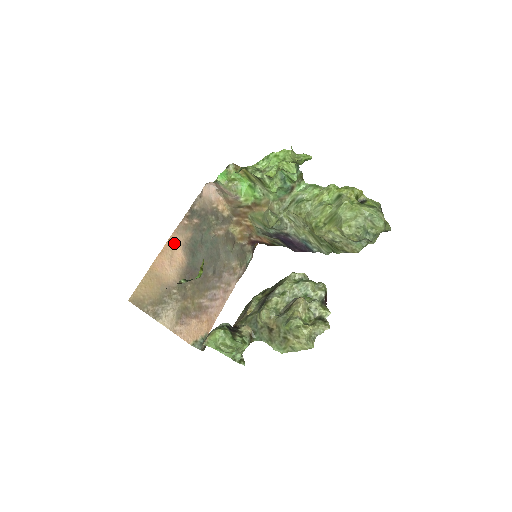
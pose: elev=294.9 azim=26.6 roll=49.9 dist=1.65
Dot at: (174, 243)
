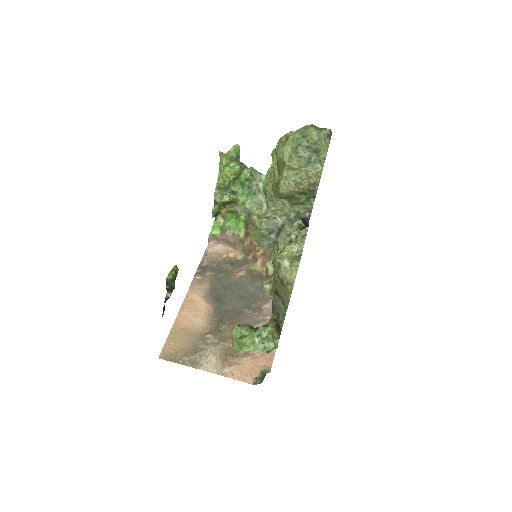
Dot at: (193, 298)
